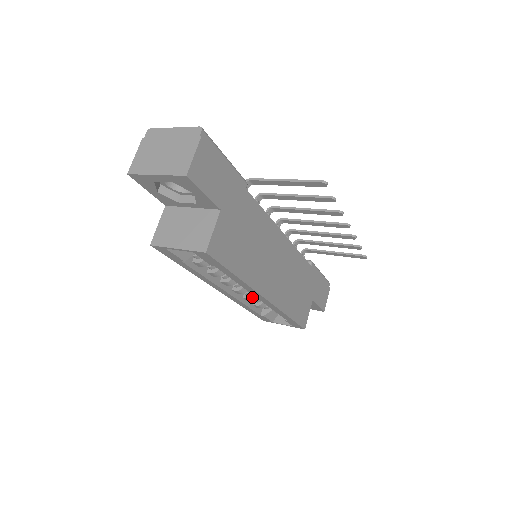
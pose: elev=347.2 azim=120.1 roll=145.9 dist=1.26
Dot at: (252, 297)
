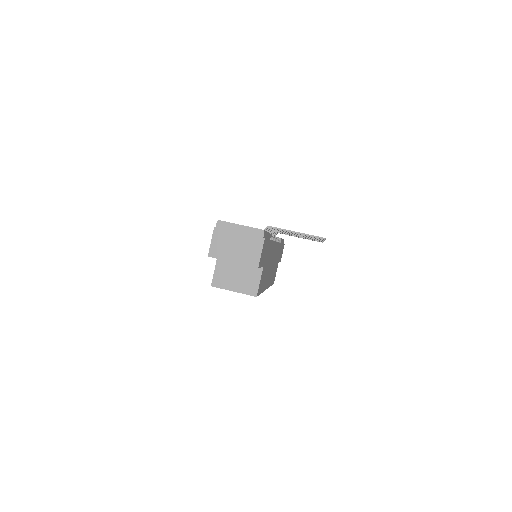
Dot at: occluded
